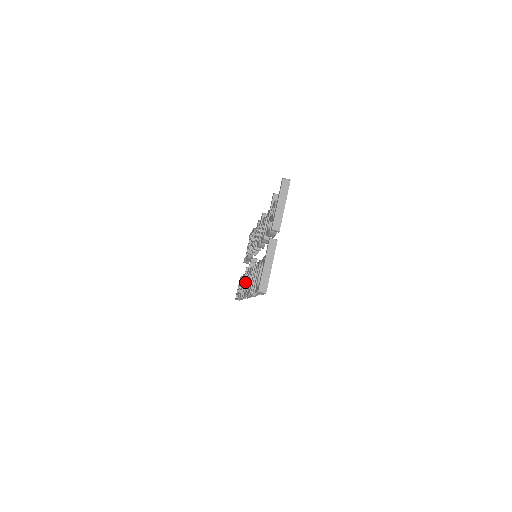
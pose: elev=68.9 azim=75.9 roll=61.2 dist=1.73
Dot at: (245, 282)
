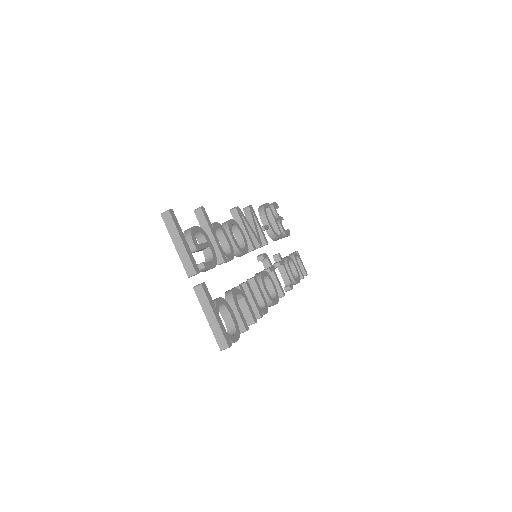
Dot at: occluded
